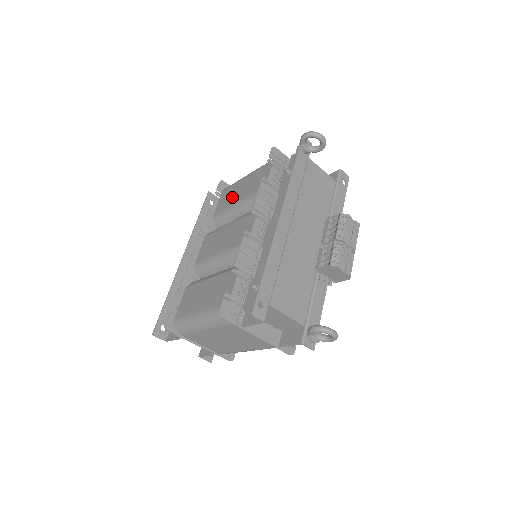
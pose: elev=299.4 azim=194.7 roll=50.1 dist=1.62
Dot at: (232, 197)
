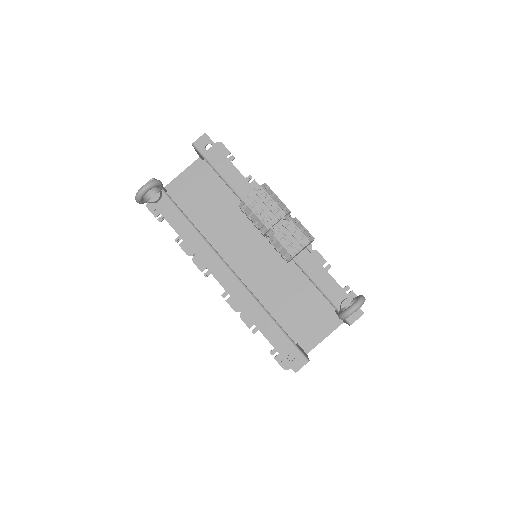
Dot at: occluded
